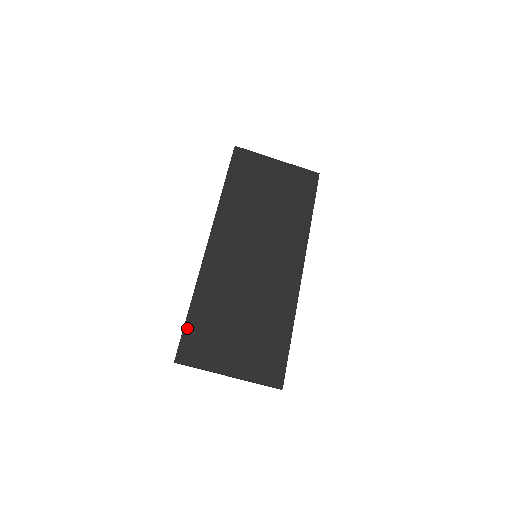
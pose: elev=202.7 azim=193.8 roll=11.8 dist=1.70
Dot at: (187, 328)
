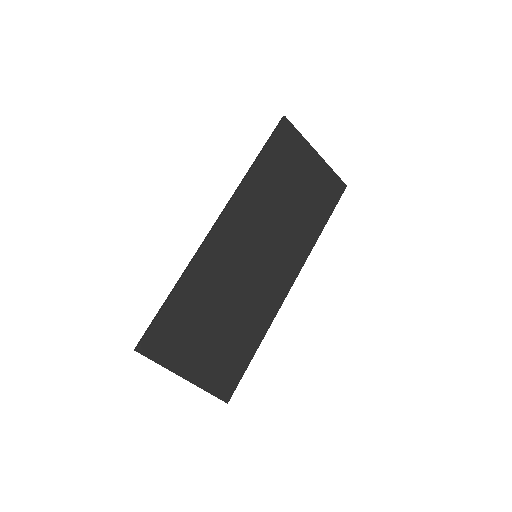
Dot at: (161, 316)
